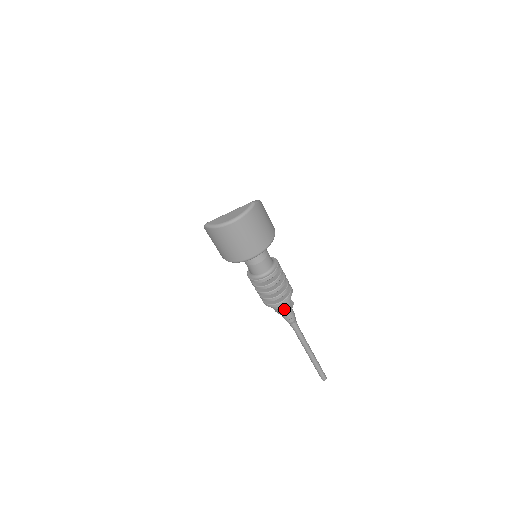
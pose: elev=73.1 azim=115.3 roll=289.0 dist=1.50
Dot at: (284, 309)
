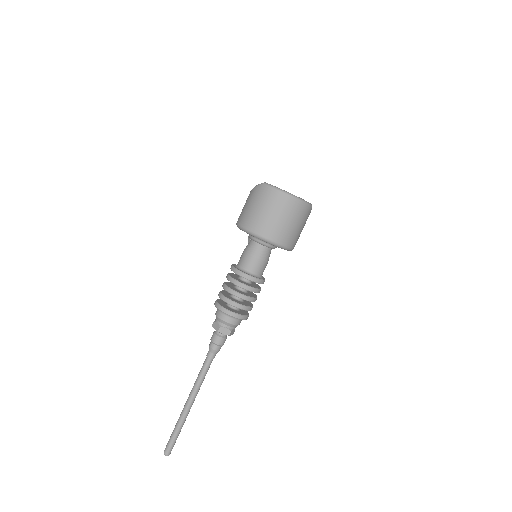
Dot at: (227, 327)
